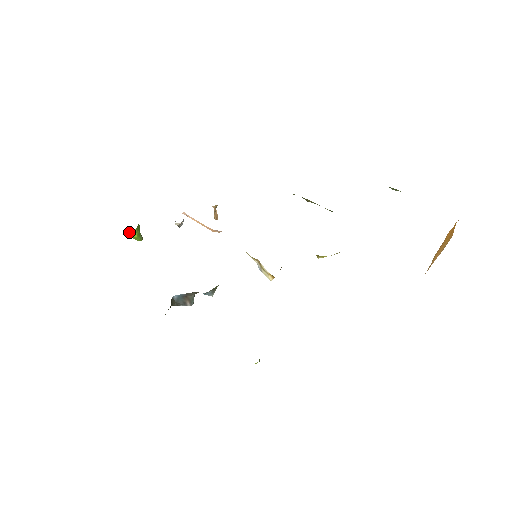
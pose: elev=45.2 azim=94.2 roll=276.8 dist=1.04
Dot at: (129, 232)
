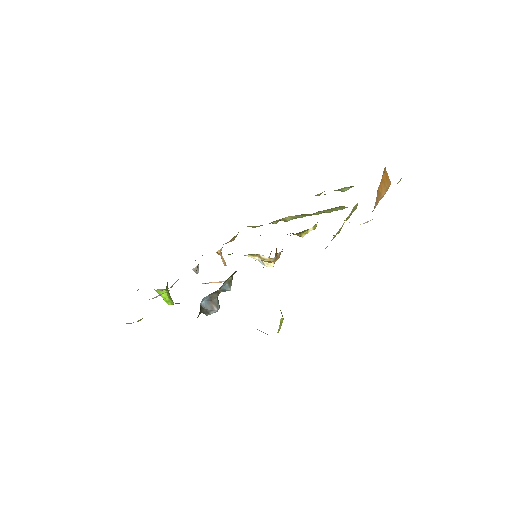
Dot at: (161, 296)
